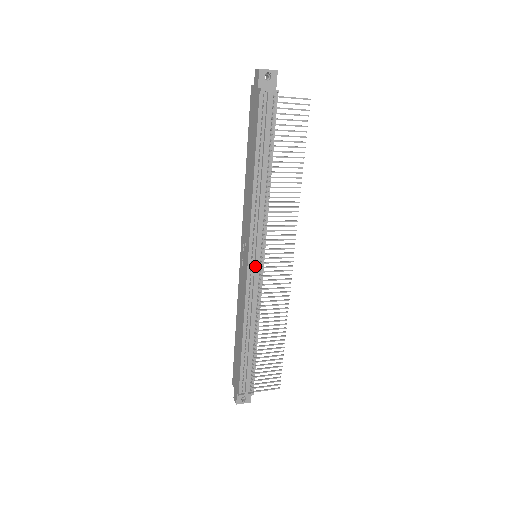
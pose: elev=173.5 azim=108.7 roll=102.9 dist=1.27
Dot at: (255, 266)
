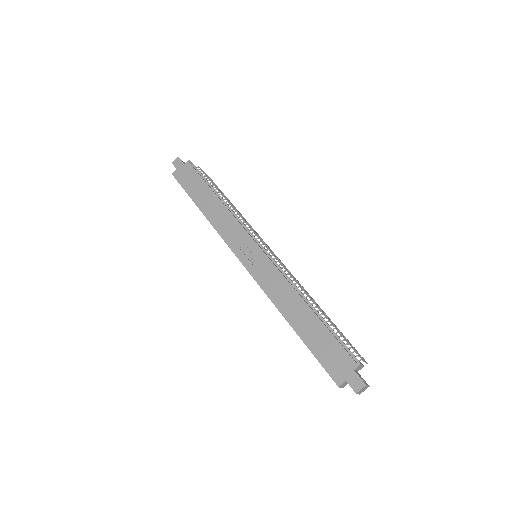
Dot at: (266, 251)
